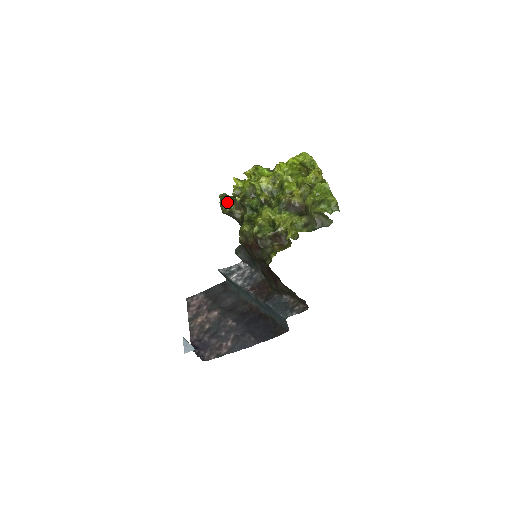
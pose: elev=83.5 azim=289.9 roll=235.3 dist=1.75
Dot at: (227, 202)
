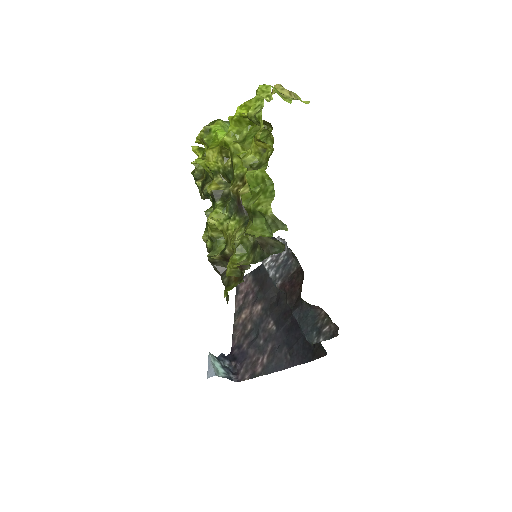
Dot at: occluded
